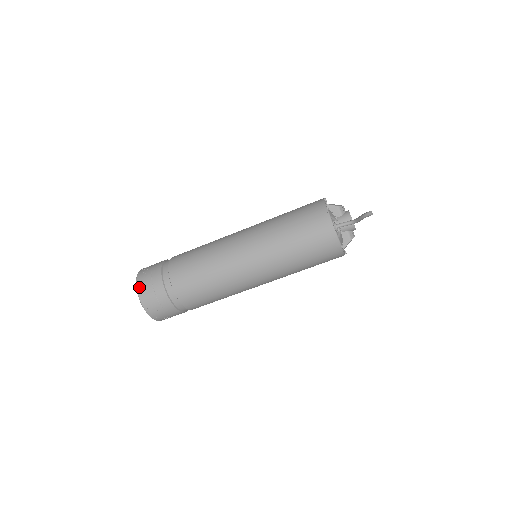
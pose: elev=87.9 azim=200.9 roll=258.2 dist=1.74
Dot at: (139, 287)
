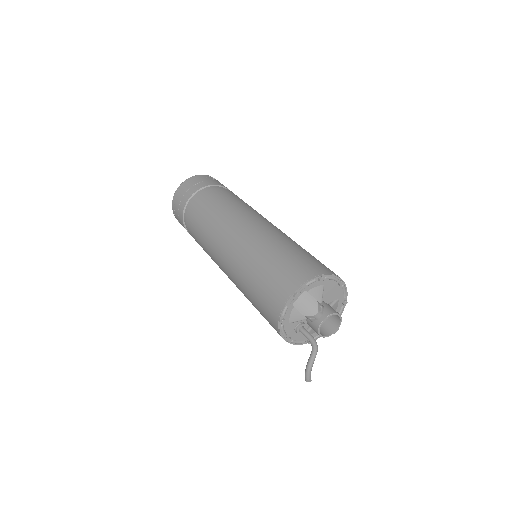
Dot at: (174, 215)
